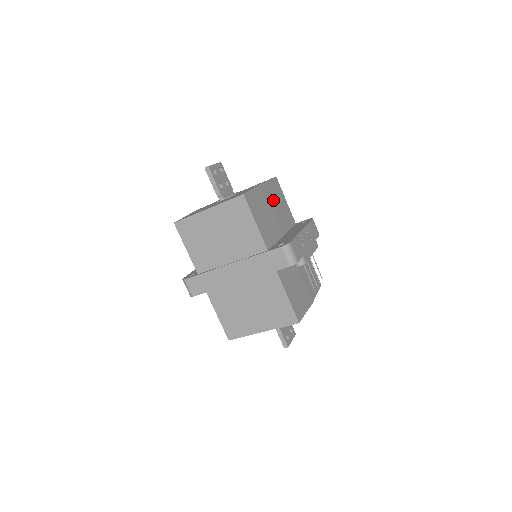
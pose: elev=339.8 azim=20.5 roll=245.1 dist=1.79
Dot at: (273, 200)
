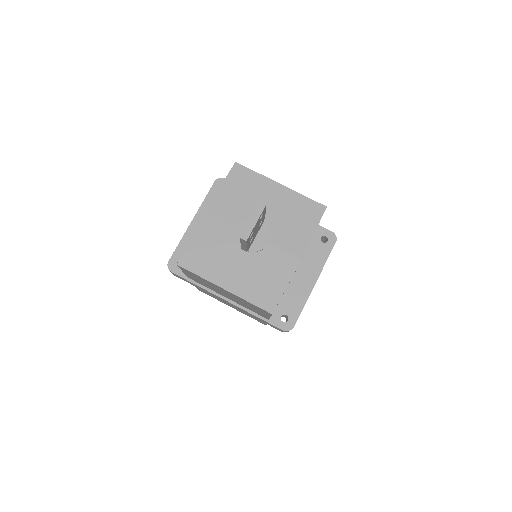
Dot at: occluded
